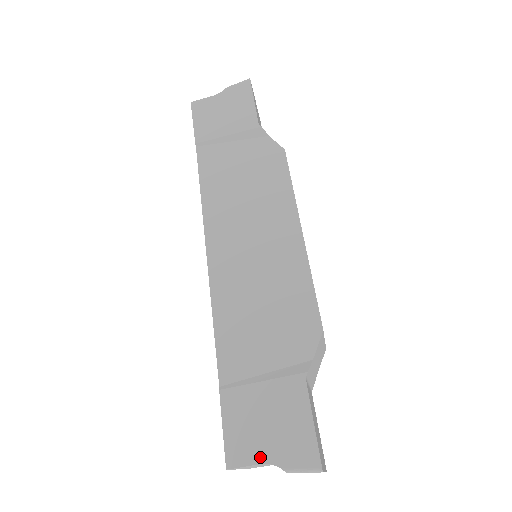
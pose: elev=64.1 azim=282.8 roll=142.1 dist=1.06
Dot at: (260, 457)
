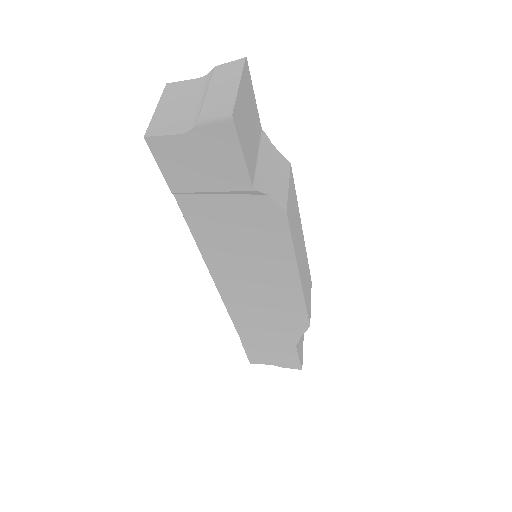
Dot at: (268, 363)
